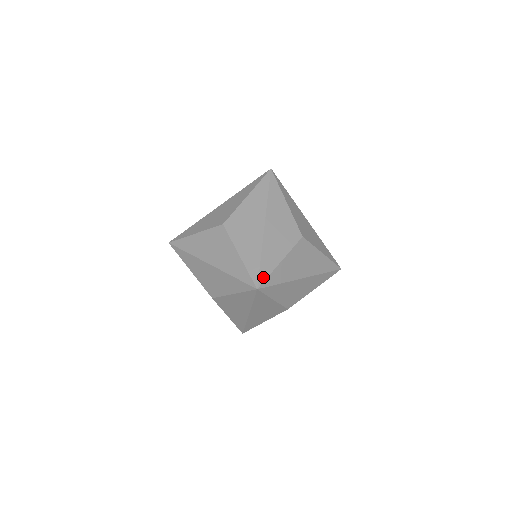
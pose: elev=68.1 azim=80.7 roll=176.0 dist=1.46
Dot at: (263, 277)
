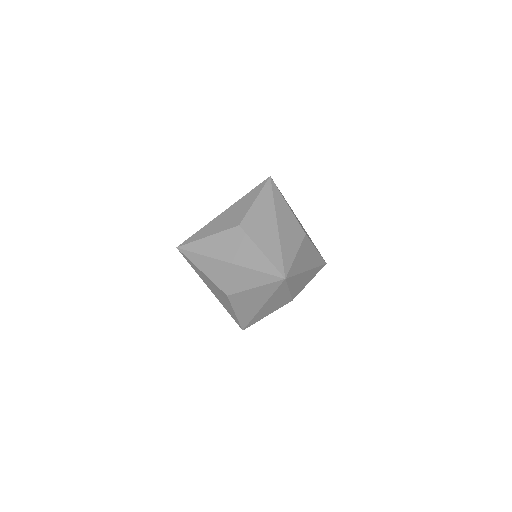
Dot at: (287, 268)
